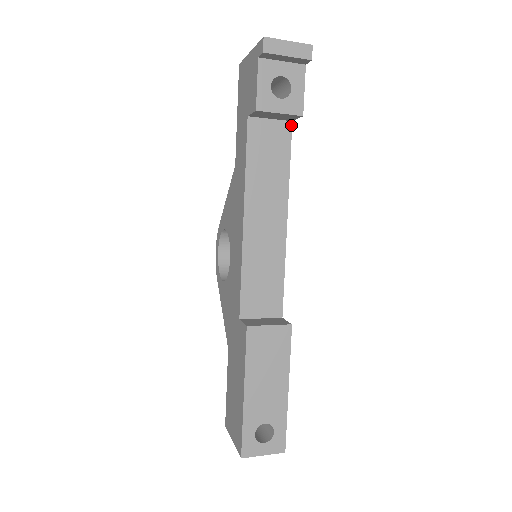
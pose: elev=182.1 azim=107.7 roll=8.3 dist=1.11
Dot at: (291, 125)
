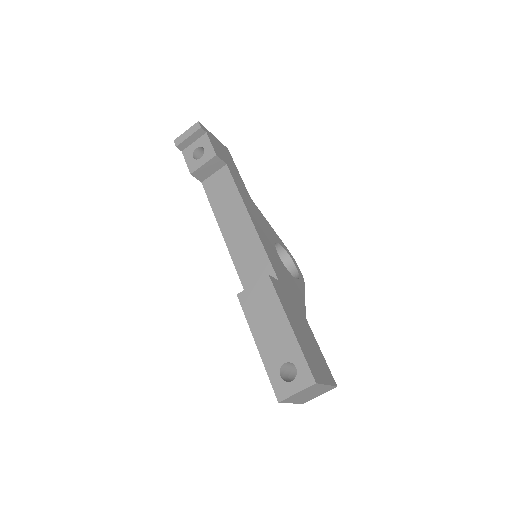
Dot at: (227, 166)
